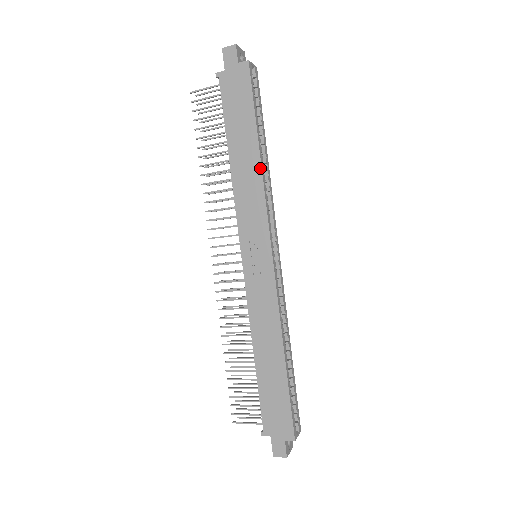
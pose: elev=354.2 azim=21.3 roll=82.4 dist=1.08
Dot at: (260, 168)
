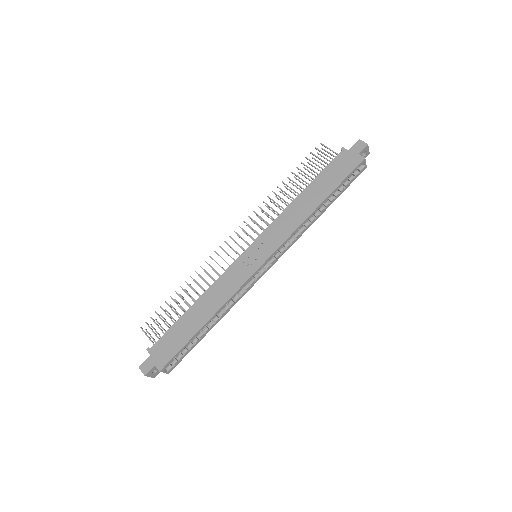
Dot at: (309, 214)
